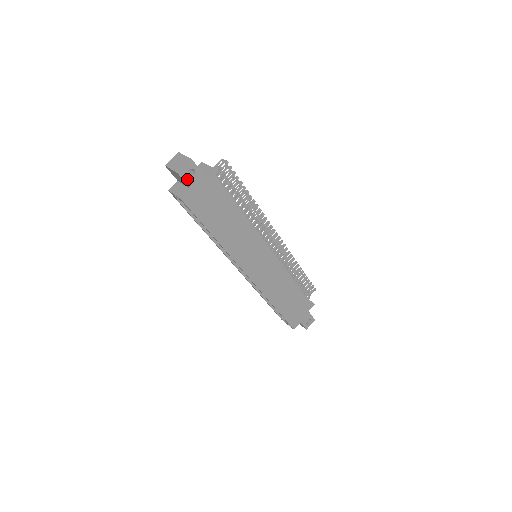
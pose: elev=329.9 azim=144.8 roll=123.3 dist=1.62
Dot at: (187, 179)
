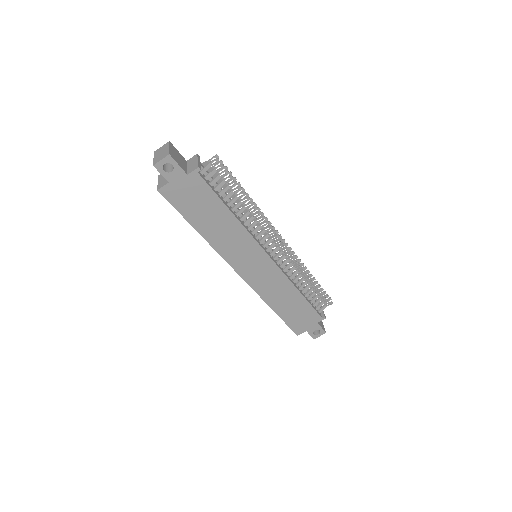
Dot at: (164, 172)
